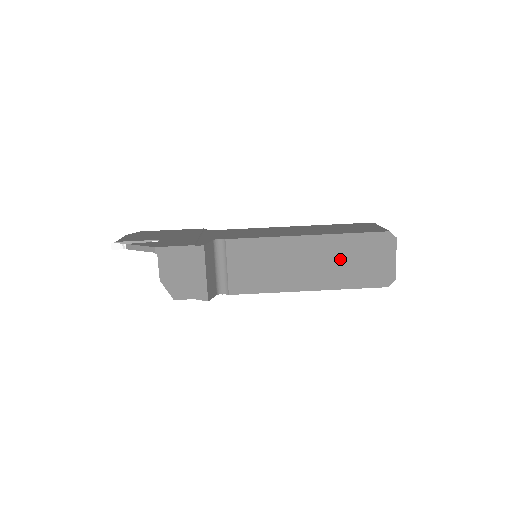
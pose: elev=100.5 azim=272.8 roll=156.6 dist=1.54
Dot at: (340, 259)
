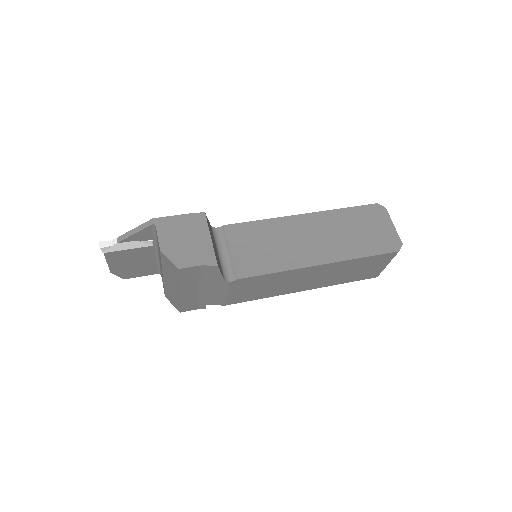
Dot at: (342, 231)
